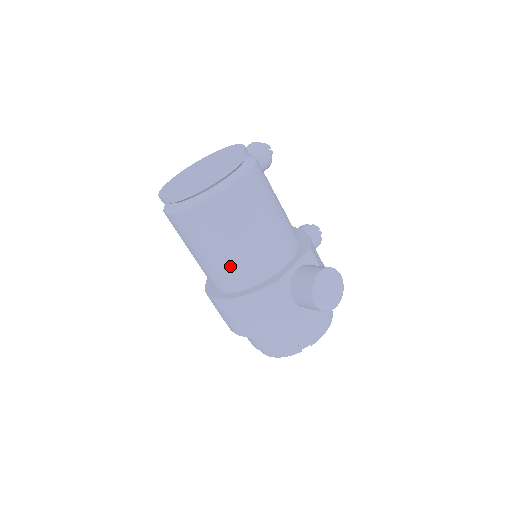
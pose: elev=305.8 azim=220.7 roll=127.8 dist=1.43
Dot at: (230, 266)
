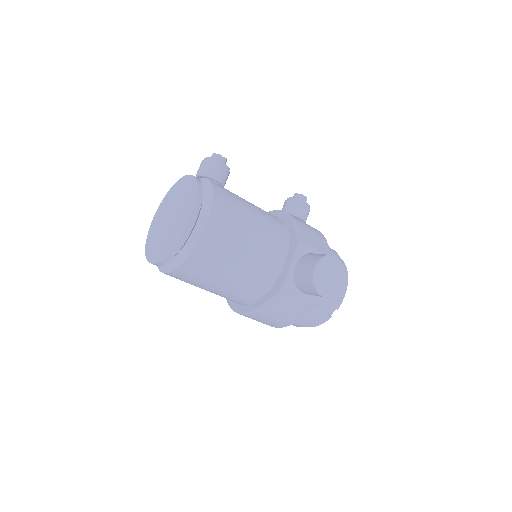
Dot at: (236, 290)
